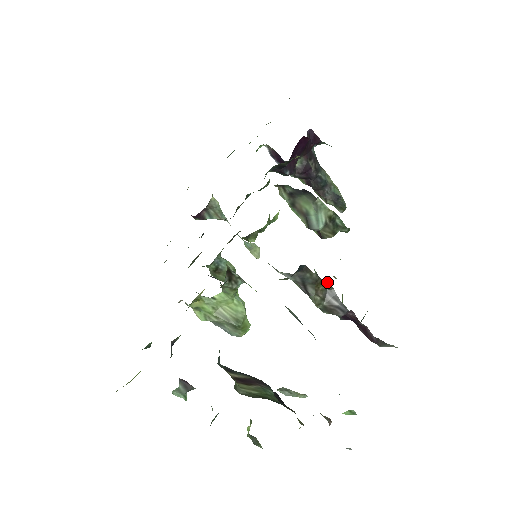
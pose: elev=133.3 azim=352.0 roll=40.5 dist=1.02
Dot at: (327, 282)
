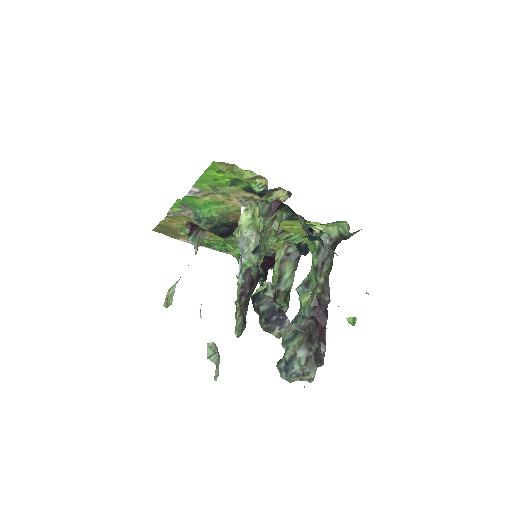
Dot at: occluded
